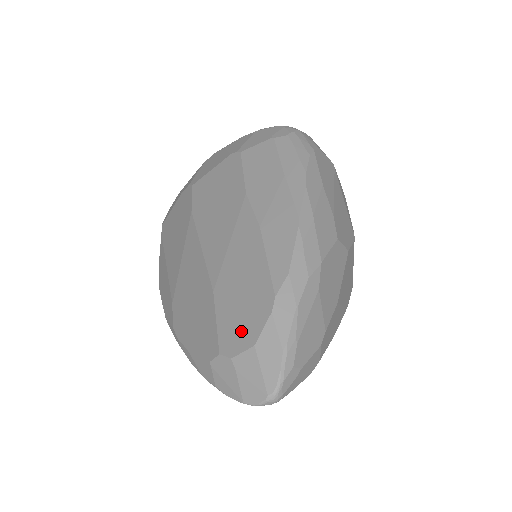
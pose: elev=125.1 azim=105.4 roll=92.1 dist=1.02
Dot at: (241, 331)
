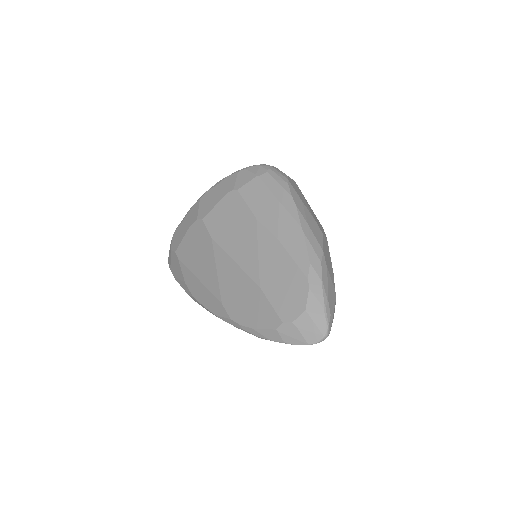
Dot at: (292, 305)
